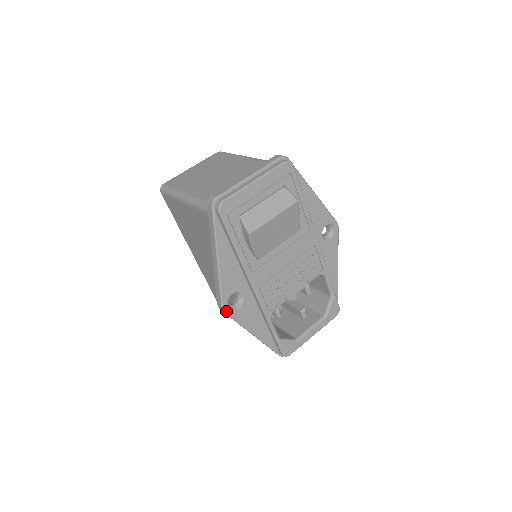
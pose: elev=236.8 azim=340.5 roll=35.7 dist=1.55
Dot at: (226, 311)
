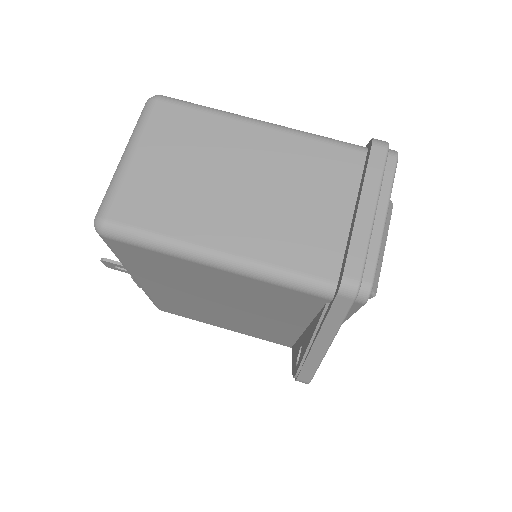
Dot at: occluded
